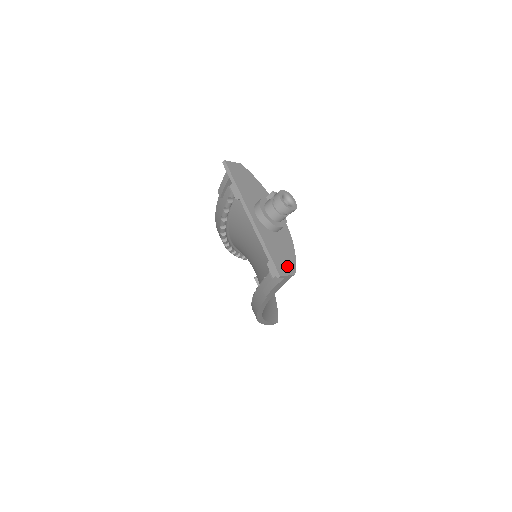
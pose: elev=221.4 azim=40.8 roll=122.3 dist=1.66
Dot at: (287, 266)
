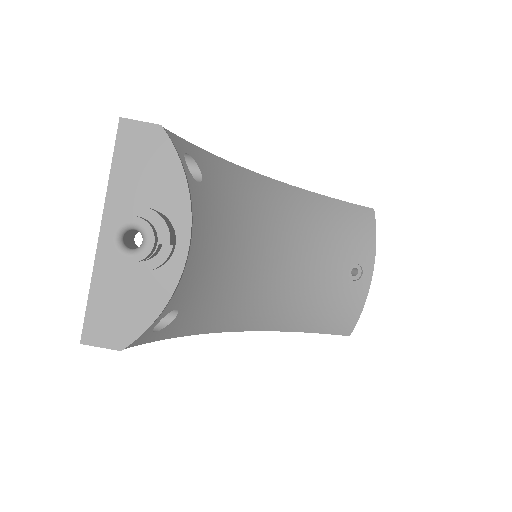
Dot at: (113, 333)
